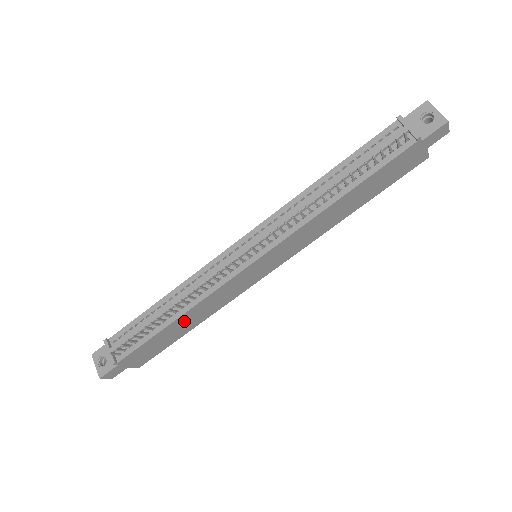
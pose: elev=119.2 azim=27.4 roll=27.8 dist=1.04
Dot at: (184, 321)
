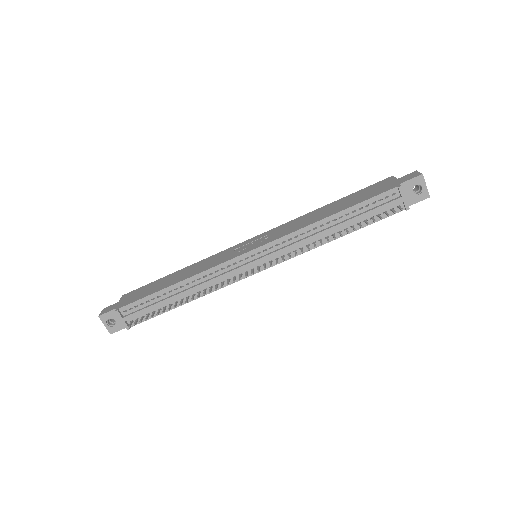
Dot at: occluded
